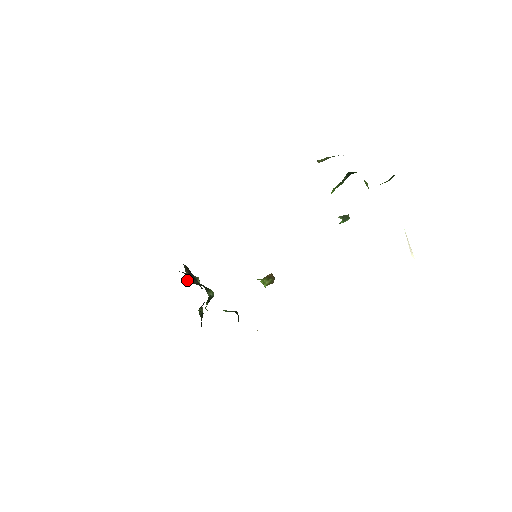
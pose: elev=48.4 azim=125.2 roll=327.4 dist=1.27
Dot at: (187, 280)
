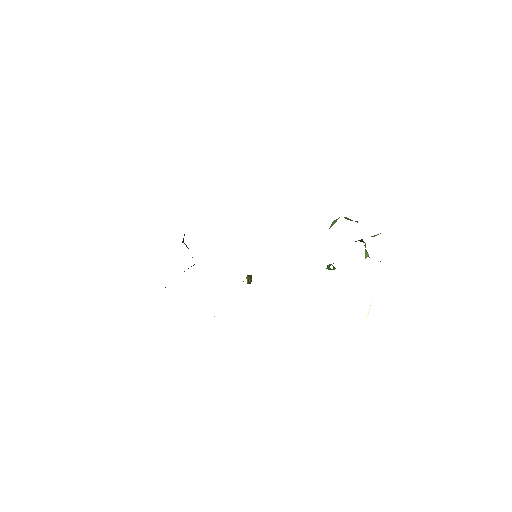
Dot at: (183, 240)
